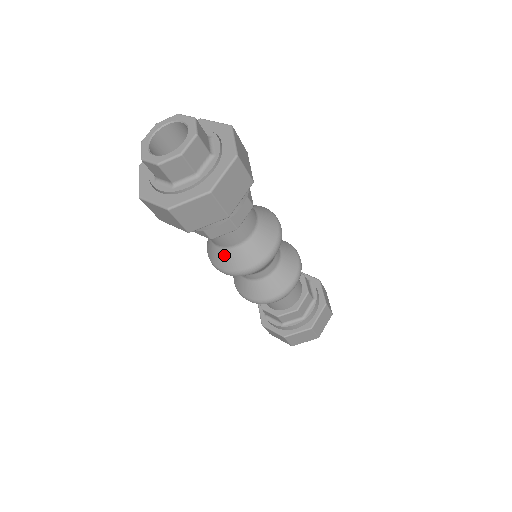
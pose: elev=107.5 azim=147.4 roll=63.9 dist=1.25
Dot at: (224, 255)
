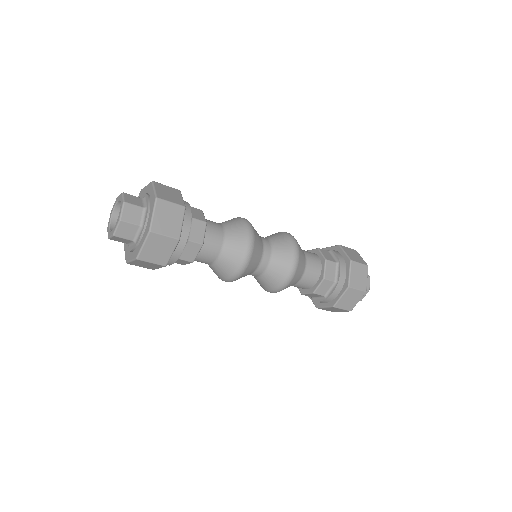
Dot at: (218, 268)
